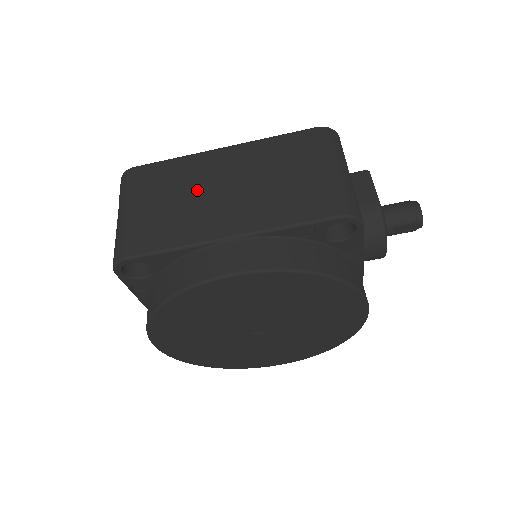
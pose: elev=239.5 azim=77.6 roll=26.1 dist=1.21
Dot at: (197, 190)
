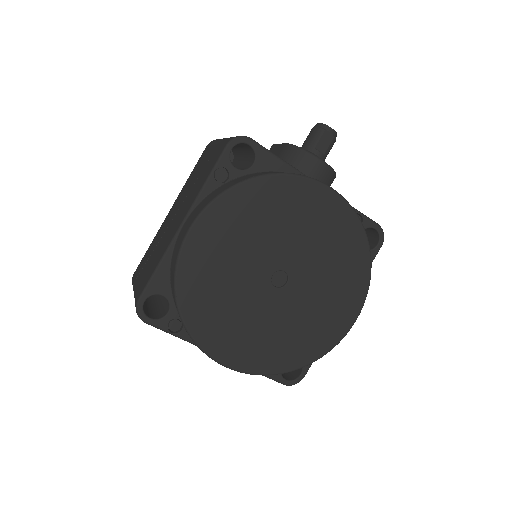
Dot at: (163, 236)
